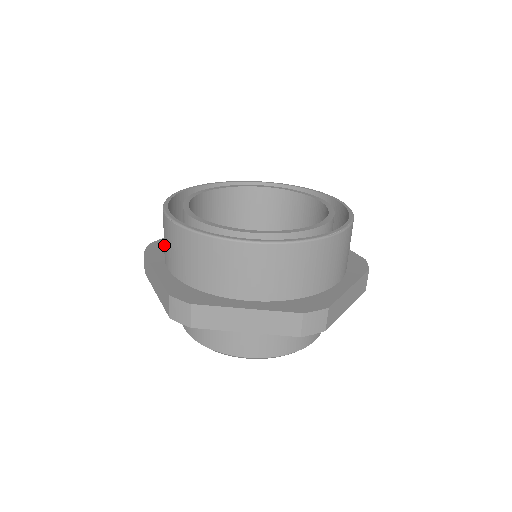
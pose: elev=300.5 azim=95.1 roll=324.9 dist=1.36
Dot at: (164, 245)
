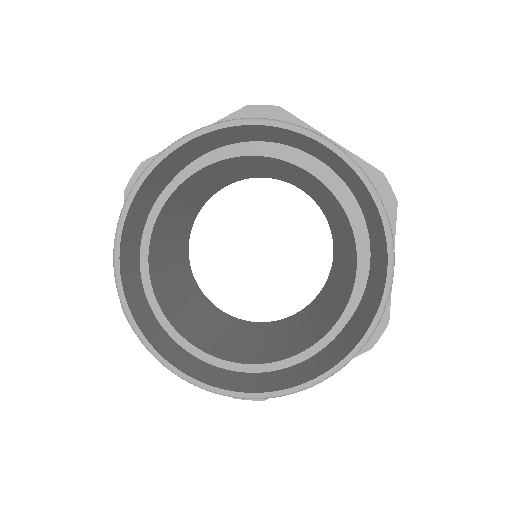
Dot at: occluded
